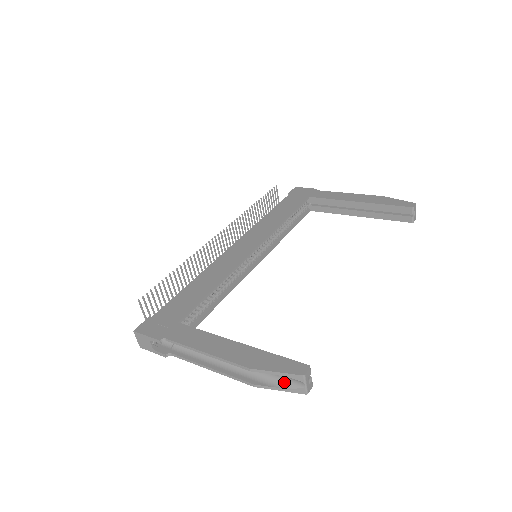
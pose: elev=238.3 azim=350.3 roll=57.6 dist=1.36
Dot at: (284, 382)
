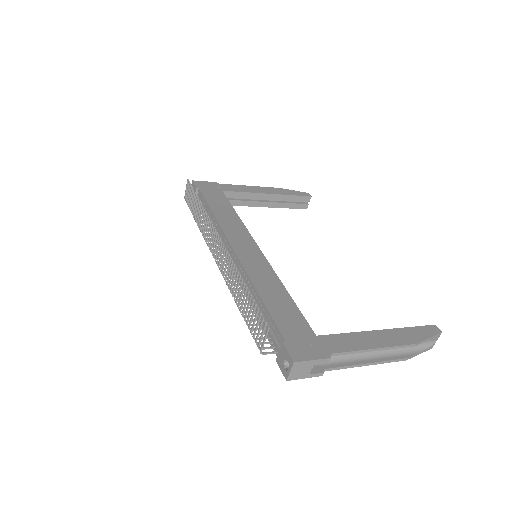
Dot at: (422, 346)
